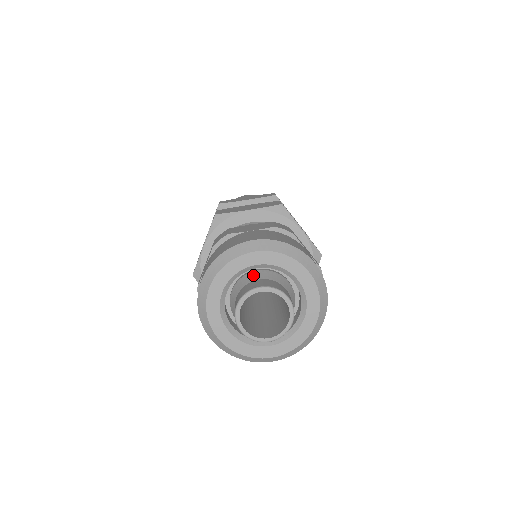
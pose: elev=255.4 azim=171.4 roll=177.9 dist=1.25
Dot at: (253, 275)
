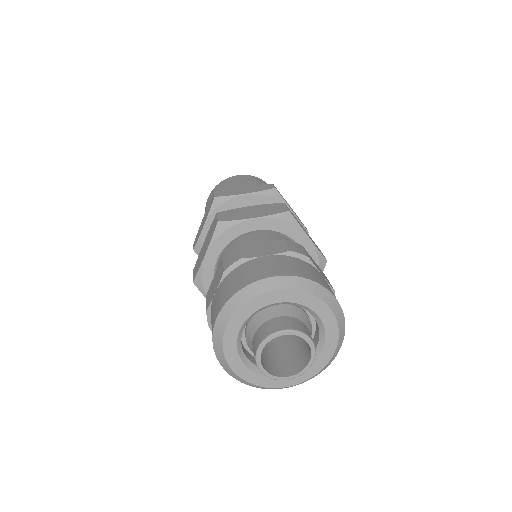
Dot at: (249, 332)
